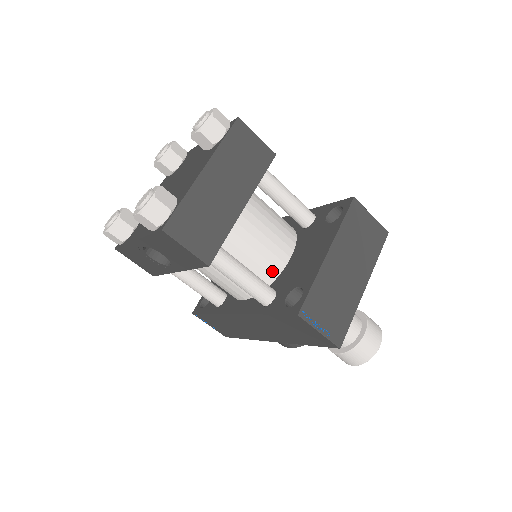
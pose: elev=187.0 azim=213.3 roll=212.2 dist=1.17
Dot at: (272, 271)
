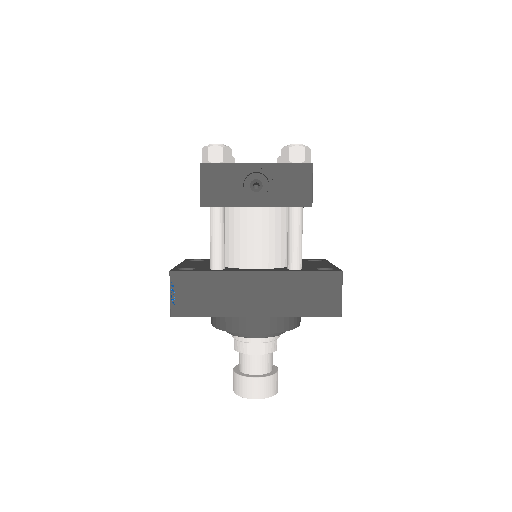
Dot at: occluded
